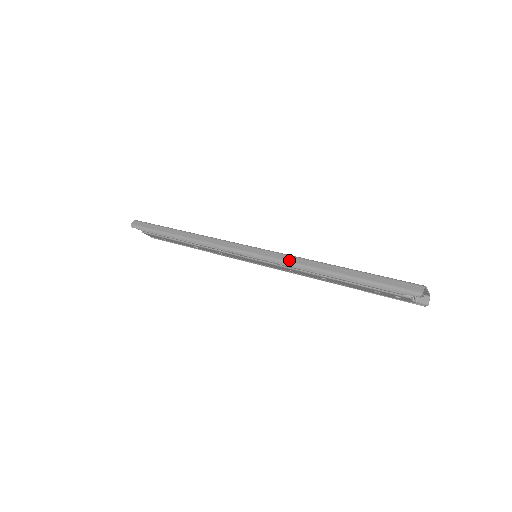
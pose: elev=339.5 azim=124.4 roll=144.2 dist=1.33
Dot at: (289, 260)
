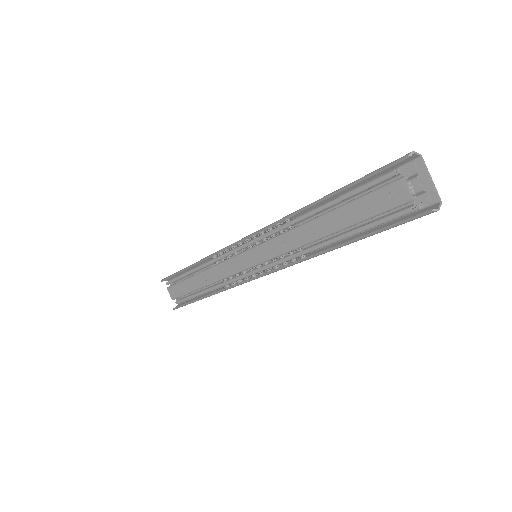
Dot at: occluded
